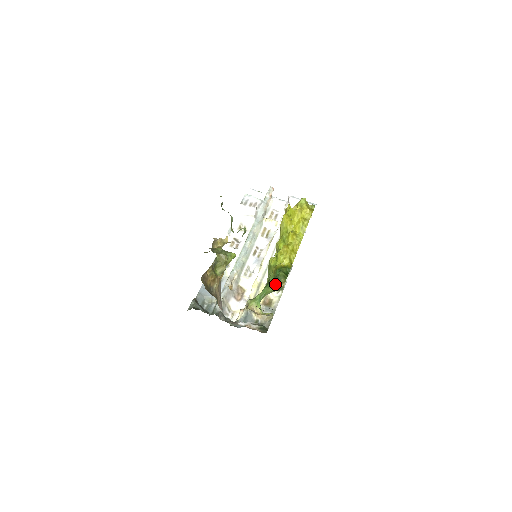
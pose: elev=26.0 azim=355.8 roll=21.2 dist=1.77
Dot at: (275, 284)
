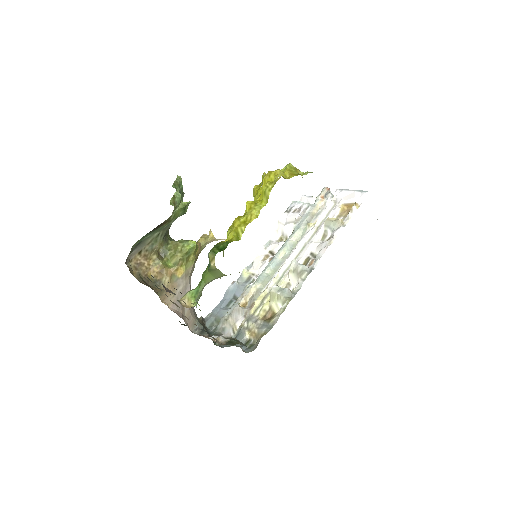
Dot at: (208, 264)
